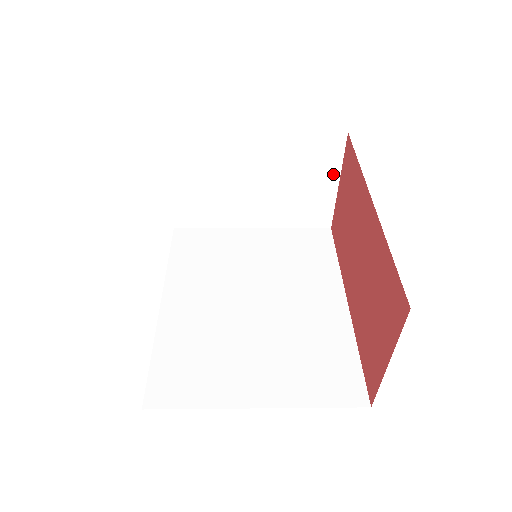
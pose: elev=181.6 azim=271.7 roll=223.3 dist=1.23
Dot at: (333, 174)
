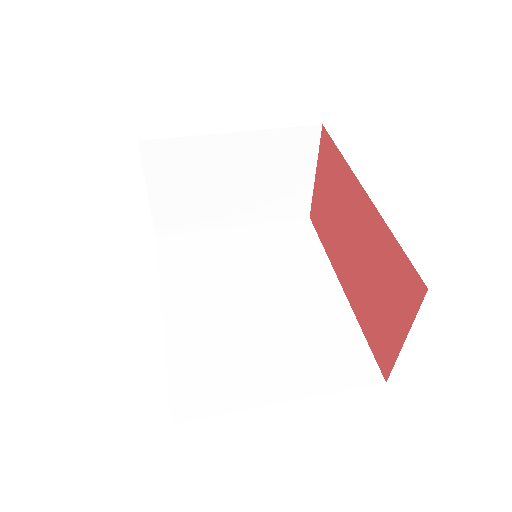
Dot at: (310, 165)
